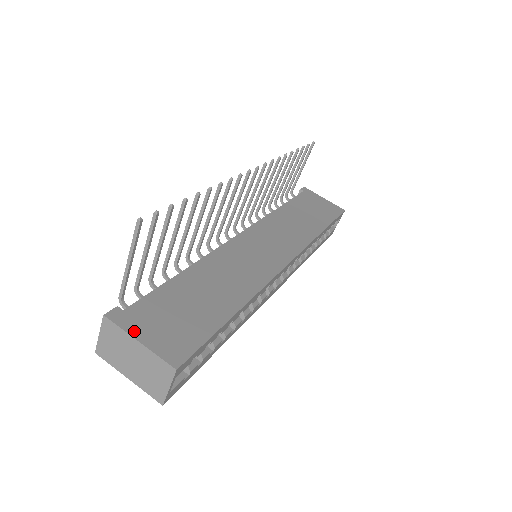
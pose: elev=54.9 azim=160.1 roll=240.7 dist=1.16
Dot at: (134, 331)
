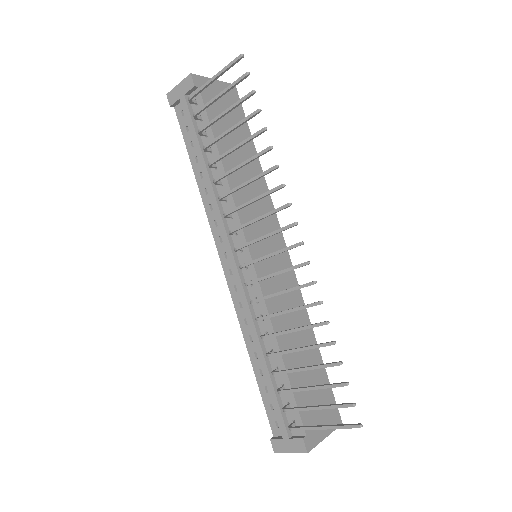
Dot at: (320, 437)
